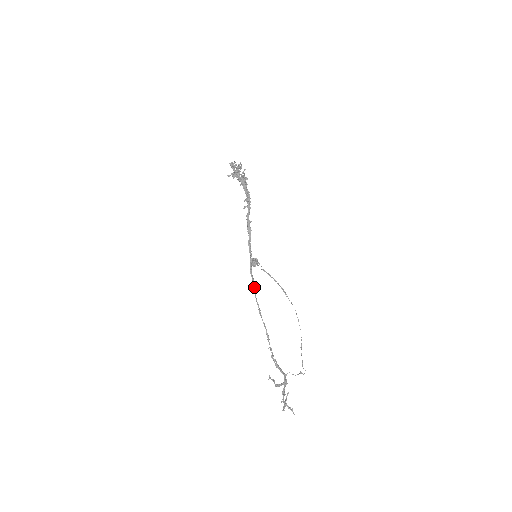
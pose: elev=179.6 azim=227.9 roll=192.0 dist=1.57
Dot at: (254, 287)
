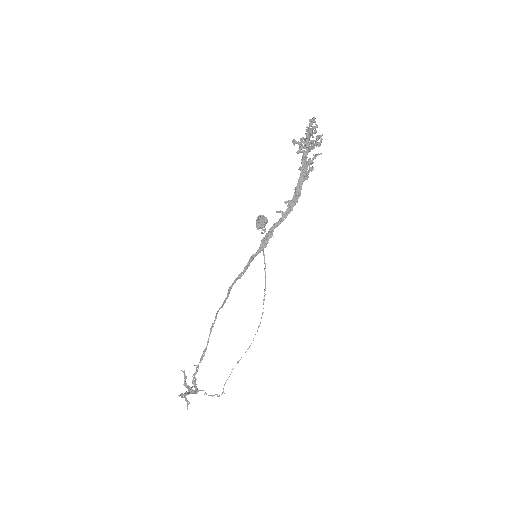
Dot at: (224, 301)
